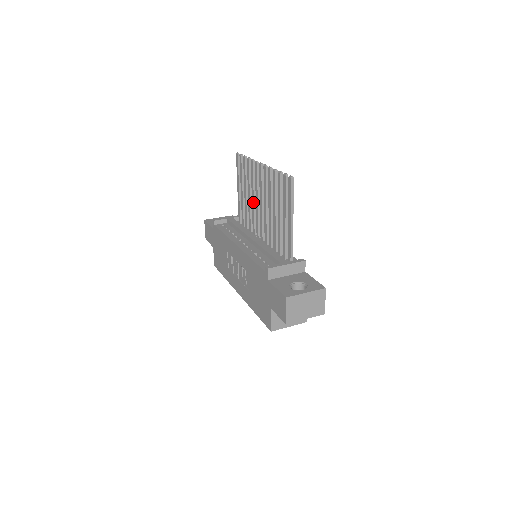
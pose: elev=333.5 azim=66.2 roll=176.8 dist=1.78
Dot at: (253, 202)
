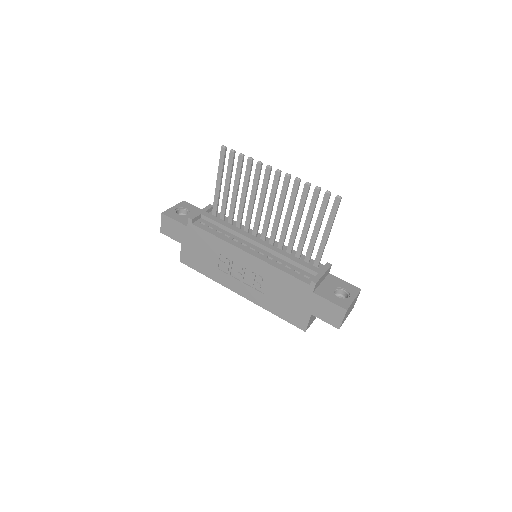
Dot at: (252, 203)
